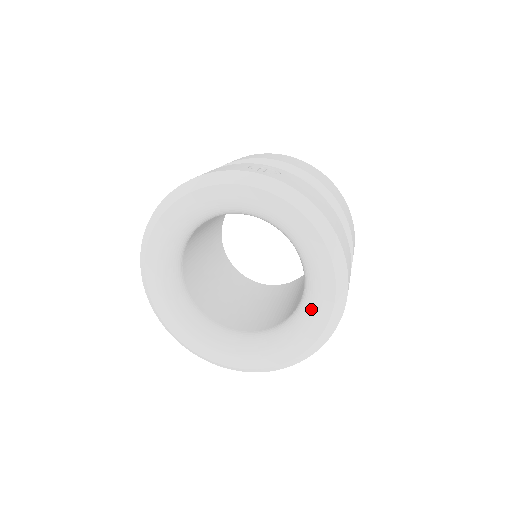
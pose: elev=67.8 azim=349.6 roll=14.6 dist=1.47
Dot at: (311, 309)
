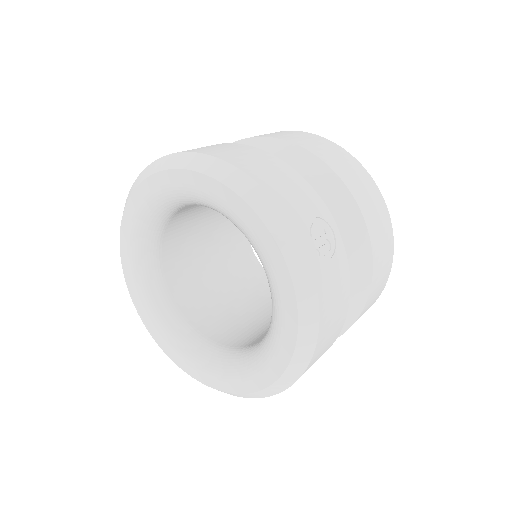
Dot at: (232, 372)
